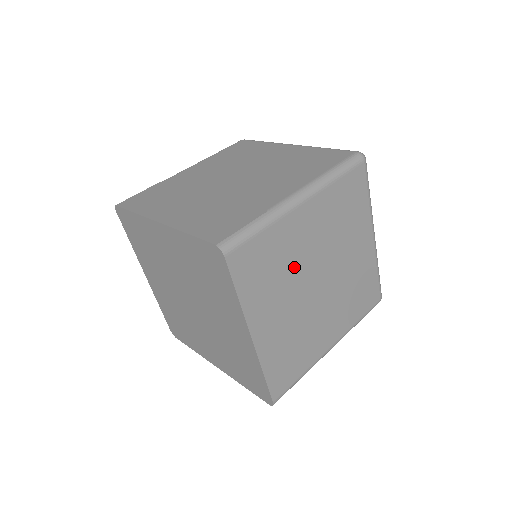
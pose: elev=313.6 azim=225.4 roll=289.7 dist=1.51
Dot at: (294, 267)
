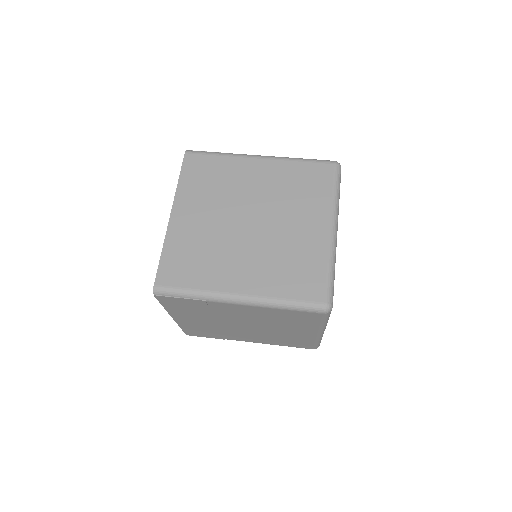
Dot at: (231, 193)
